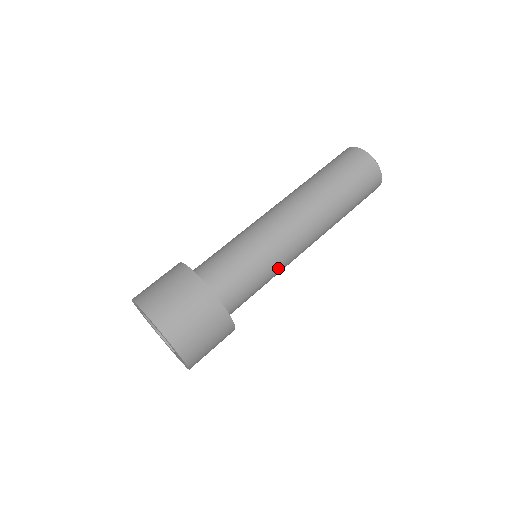
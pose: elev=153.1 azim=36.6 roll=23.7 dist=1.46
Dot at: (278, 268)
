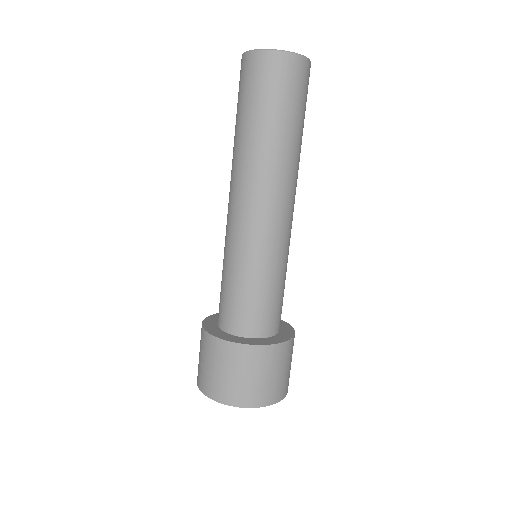
Dot at: occluded
